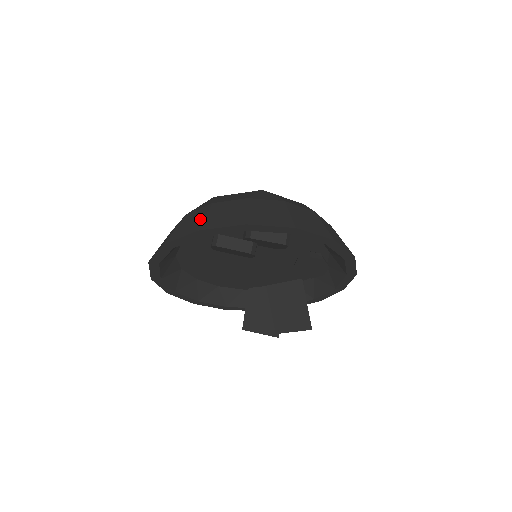
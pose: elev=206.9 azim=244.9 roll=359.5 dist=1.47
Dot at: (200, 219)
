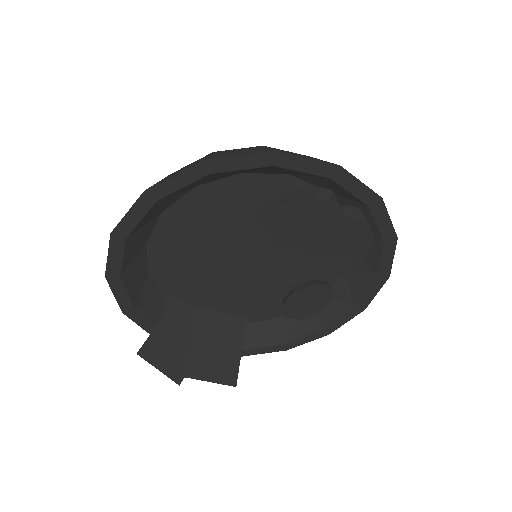
Dot at: occluded
